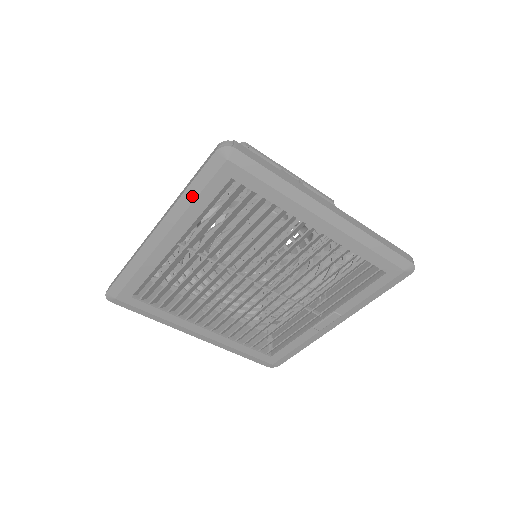
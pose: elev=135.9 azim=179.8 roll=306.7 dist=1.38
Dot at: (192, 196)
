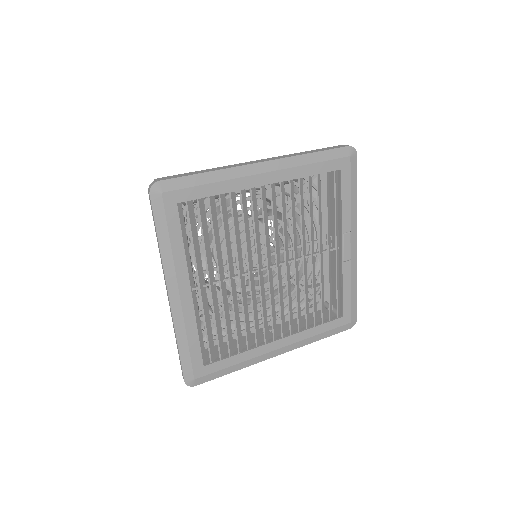
Dot at: (166, 242)
